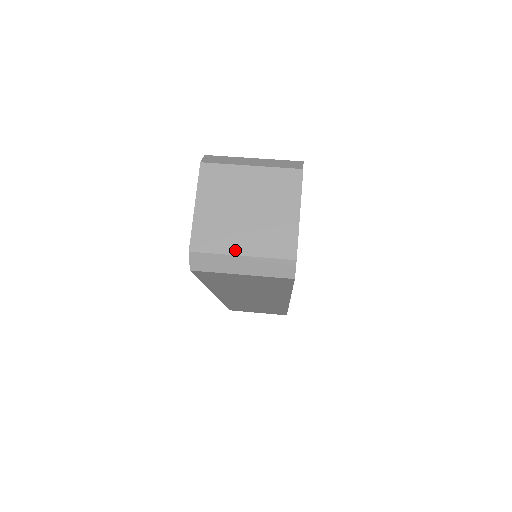
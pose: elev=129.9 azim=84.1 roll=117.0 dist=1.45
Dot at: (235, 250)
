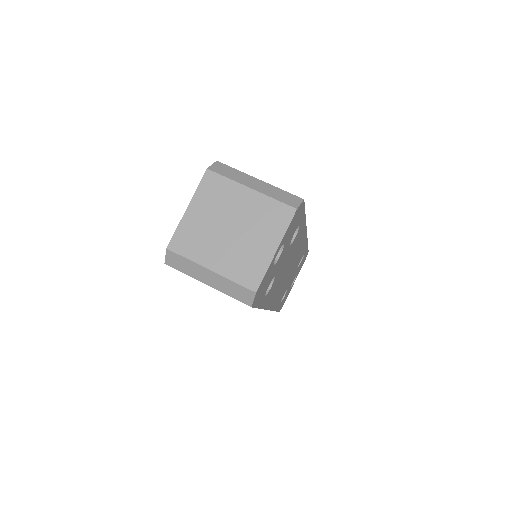
Dot at: (206, 262)
